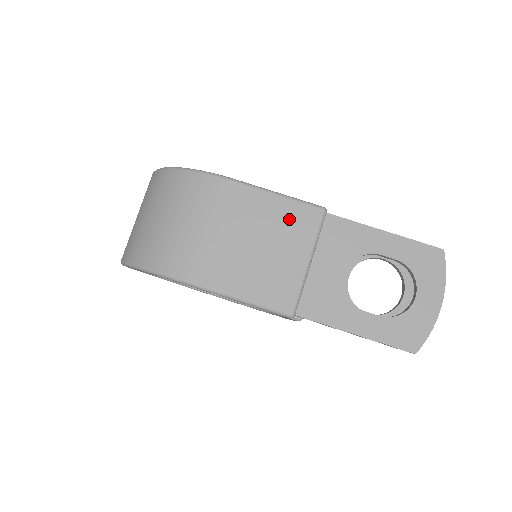
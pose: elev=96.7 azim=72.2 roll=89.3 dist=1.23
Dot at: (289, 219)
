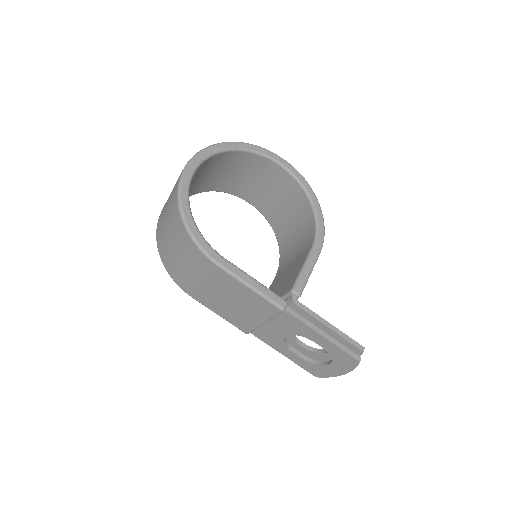
Dot at: (255, 302)
